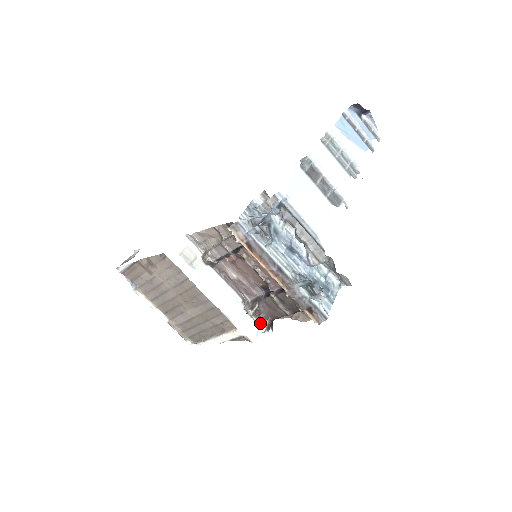
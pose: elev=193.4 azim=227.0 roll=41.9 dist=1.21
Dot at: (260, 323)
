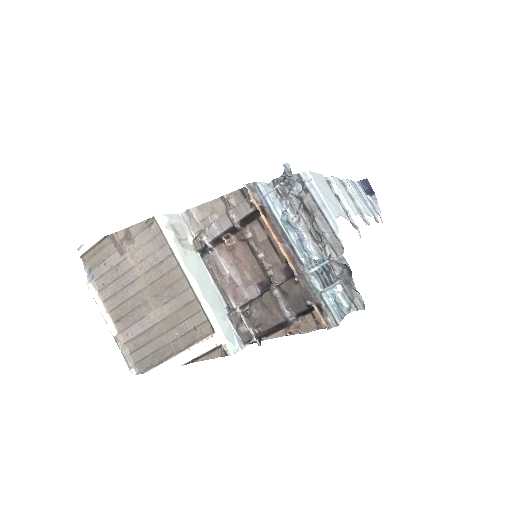
Dot at: (248, 326)
